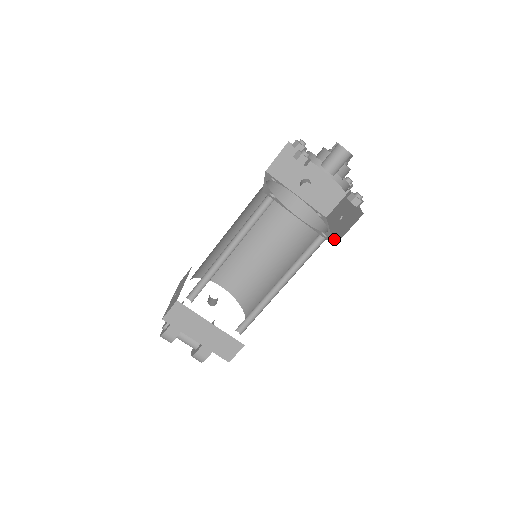
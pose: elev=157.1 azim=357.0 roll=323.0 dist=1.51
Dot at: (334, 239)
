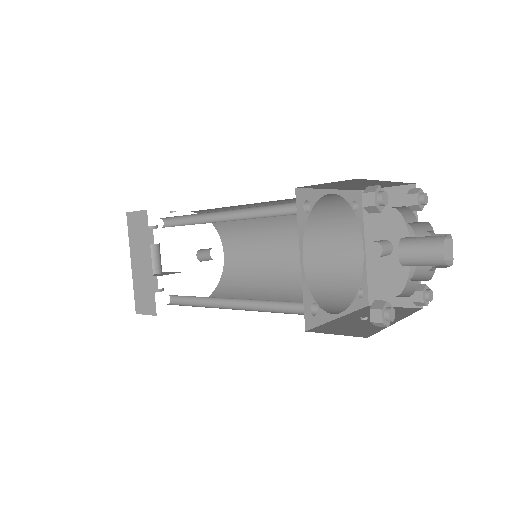
Dot at: (320, 326)
